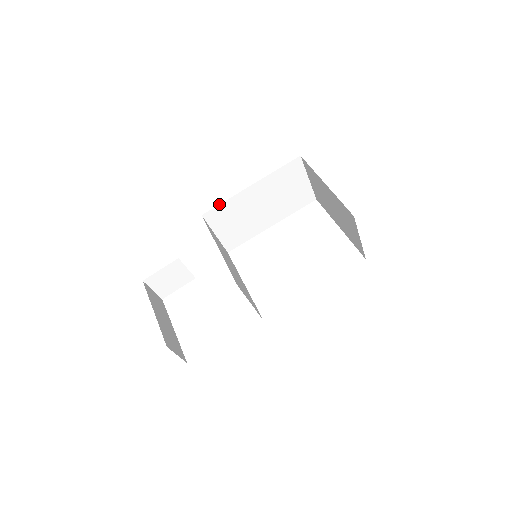
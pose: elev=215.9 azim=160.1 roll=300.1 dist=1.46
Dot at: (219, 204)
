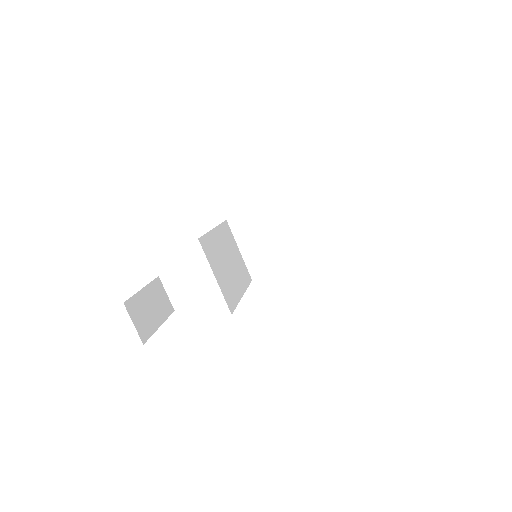
Dot at: (245, 212)
